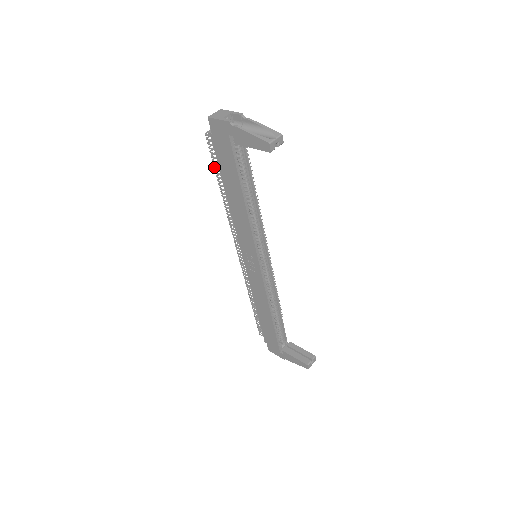
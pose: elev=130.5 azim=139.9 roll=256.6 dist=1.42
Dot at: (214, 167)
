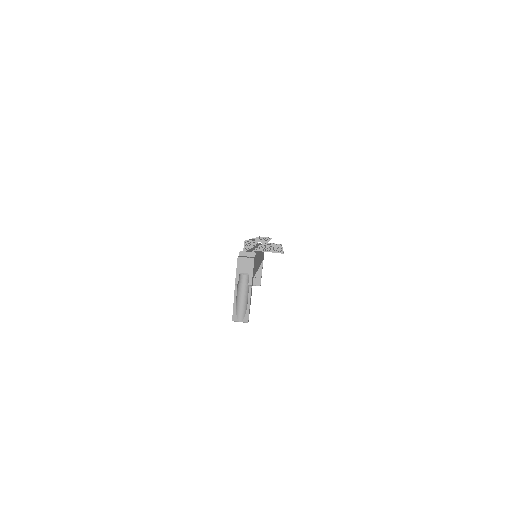
Dot at: occluded
